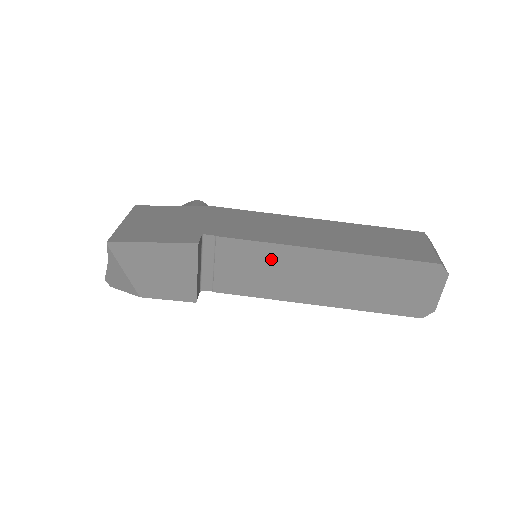
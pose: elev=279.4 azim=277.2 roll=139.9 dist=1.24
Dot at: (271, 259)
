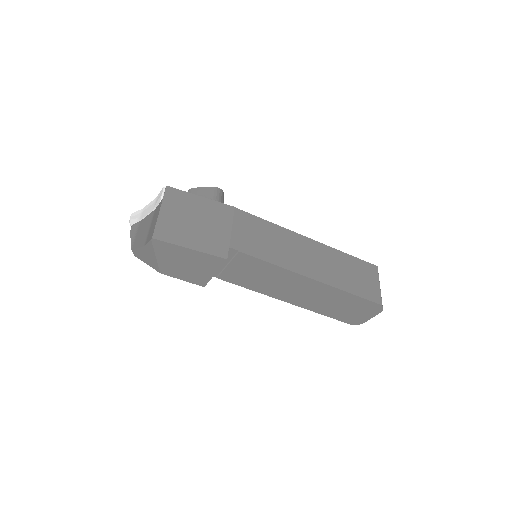
Dot at: (272, 274)
